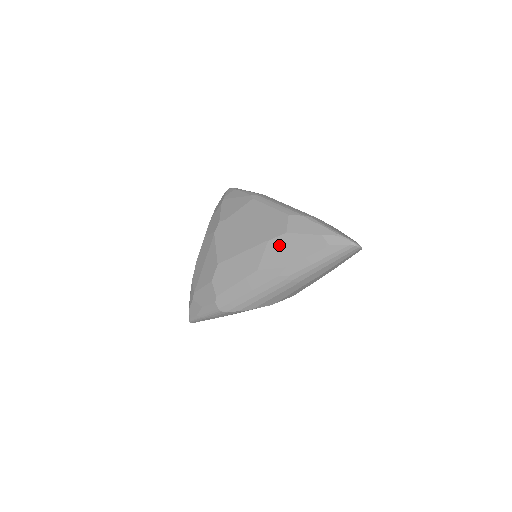
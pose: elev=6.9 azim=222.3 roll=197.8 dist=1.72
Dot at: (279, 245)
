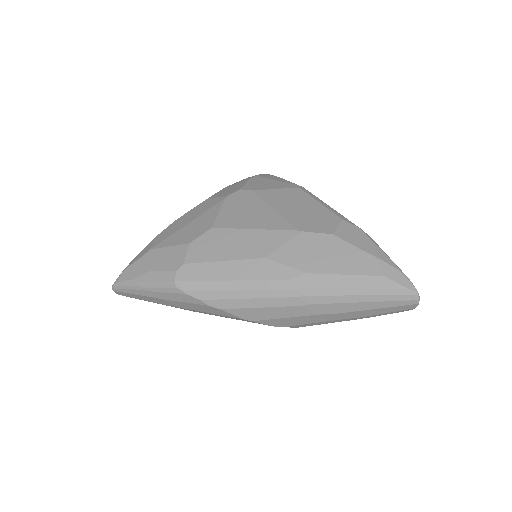
Dot at: (314, 243)
